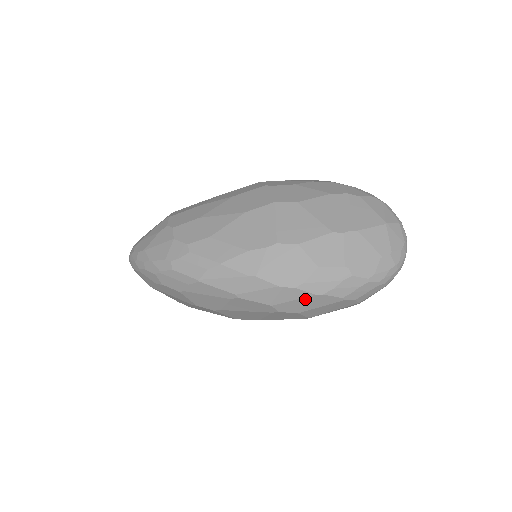
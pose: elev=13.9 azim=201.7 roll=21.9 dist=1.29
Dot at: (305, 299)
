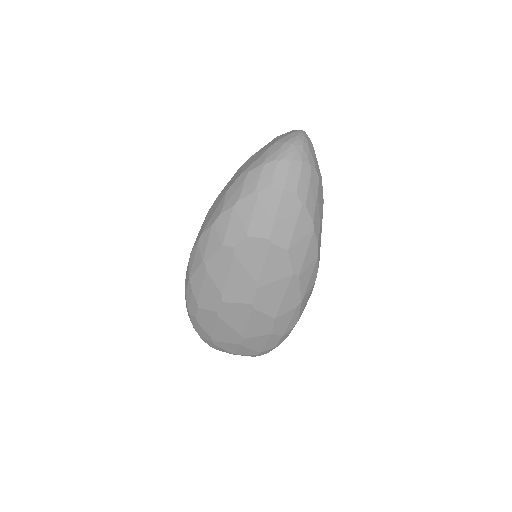
Dot at: (233, 217)
